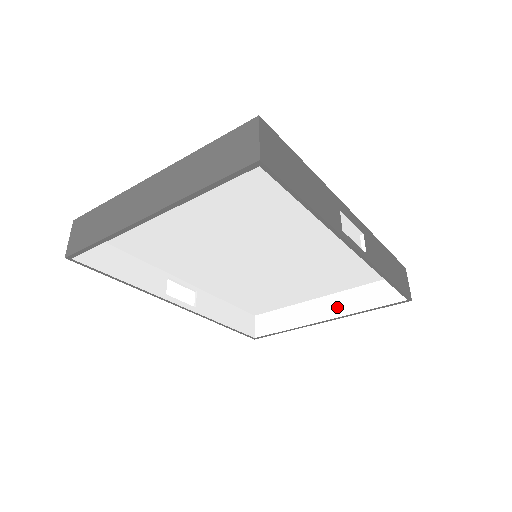
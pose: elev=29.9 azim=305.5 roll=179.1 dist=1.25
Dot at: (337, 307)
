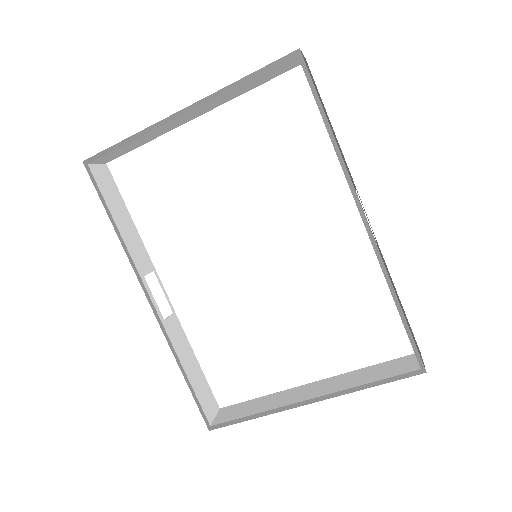
Dot at: (329, 386)
